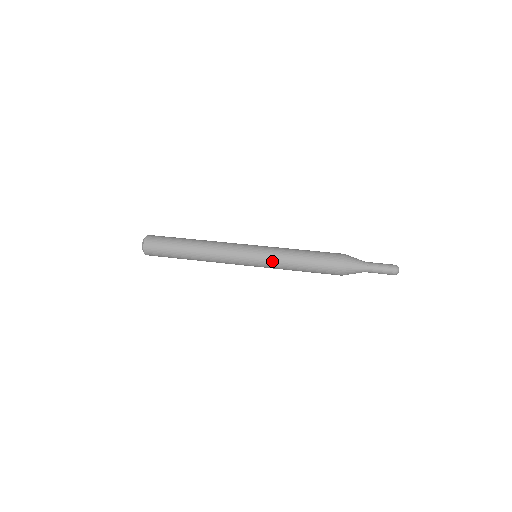
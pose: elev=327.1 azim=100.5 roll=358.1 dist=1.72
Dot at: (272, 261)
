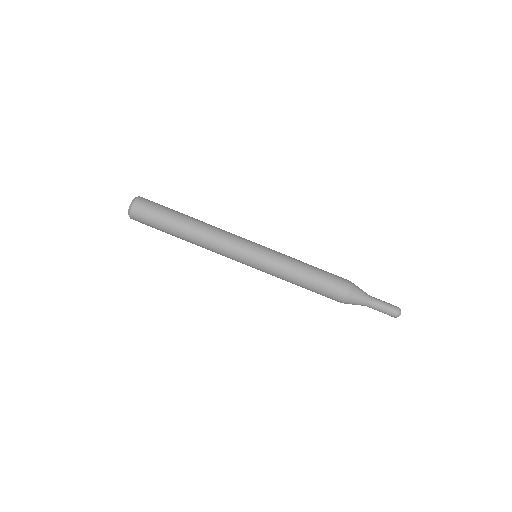
Dot at: occluded
